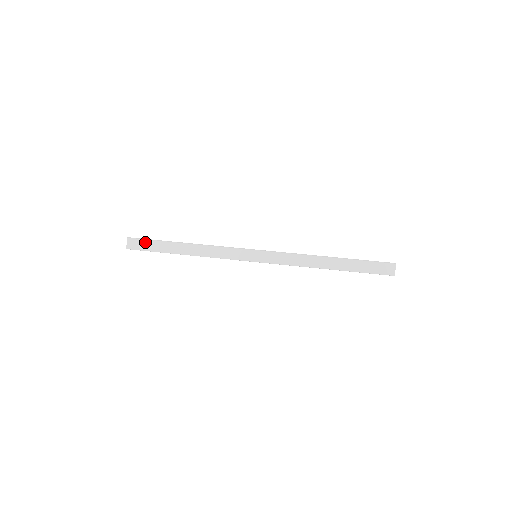
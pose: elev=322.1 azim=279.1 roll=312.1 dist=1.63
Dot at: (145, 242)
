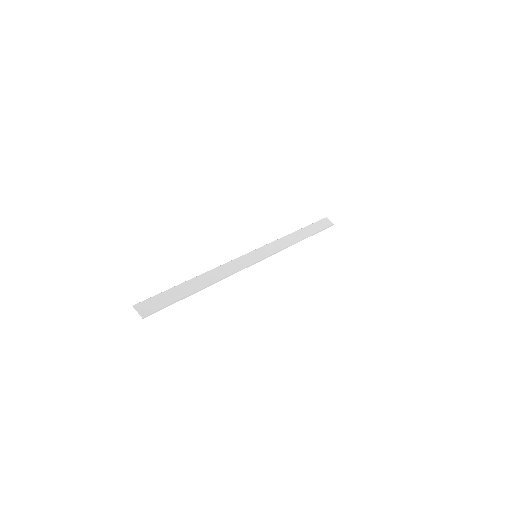
Dot at: (156, 299)
